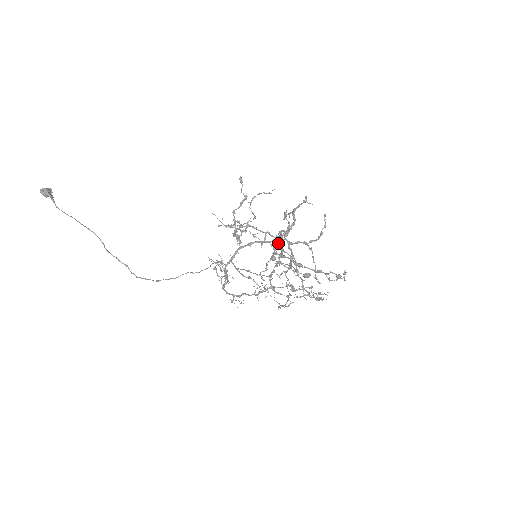
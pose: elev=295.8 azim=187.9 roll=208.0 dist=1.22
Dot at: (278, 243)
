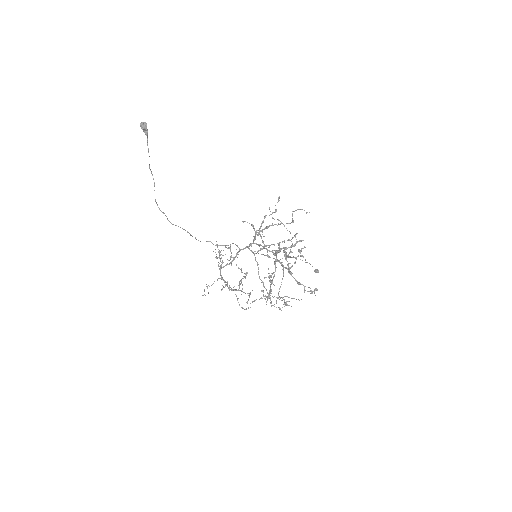
Dot at: (284, 251)
